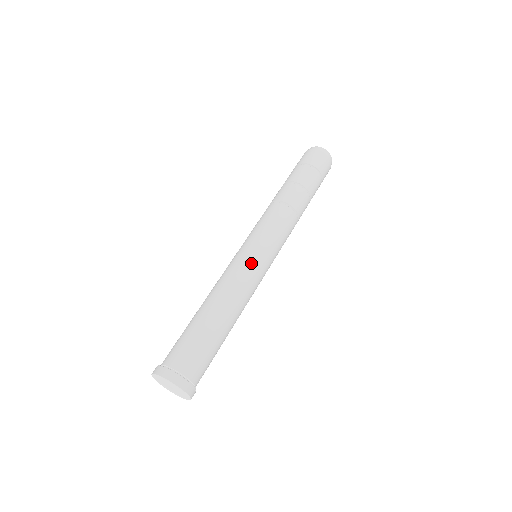
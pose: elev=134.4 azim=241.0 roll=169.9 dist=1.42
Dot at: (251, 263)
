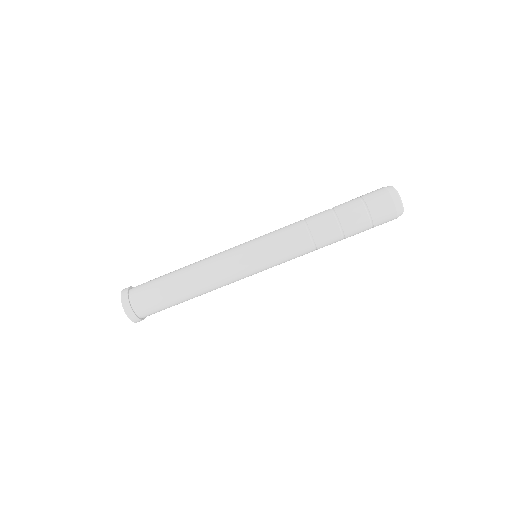
Dot at: (234, 252)
